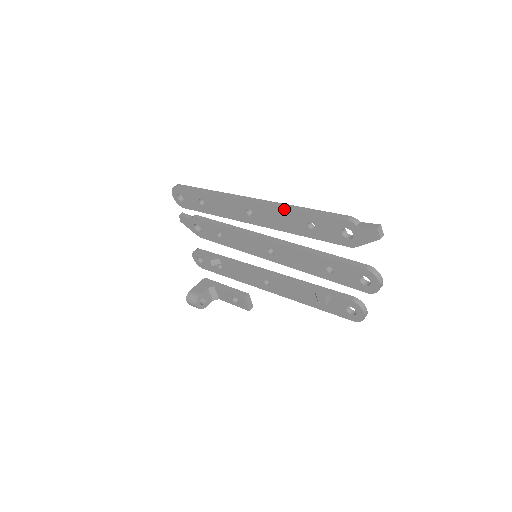
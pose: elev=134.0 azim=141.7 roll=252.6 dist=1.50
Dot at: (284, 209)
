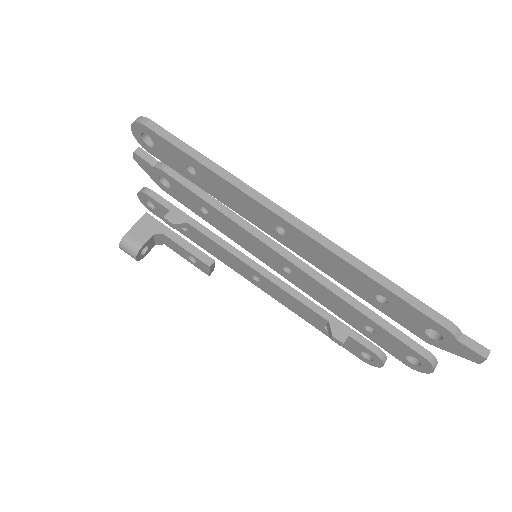
Dot at: (349, 265)
